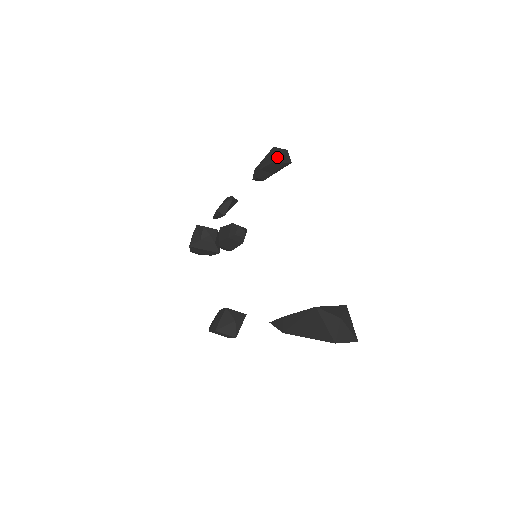
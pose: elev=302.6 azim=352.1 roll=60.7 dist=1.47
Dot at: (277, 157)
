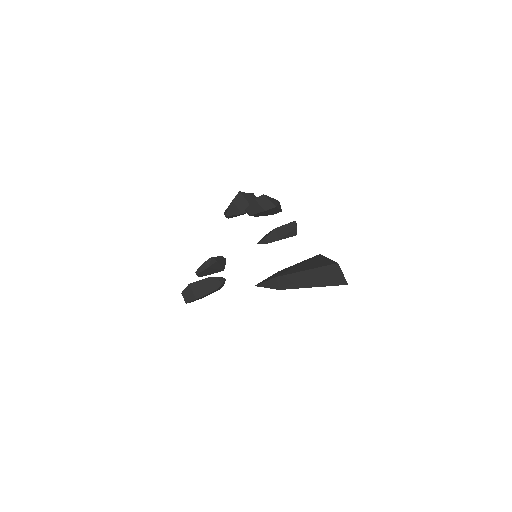
Dot at: (294, 221)
